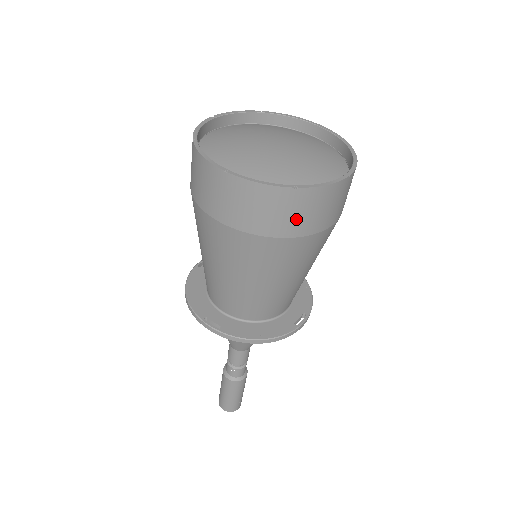
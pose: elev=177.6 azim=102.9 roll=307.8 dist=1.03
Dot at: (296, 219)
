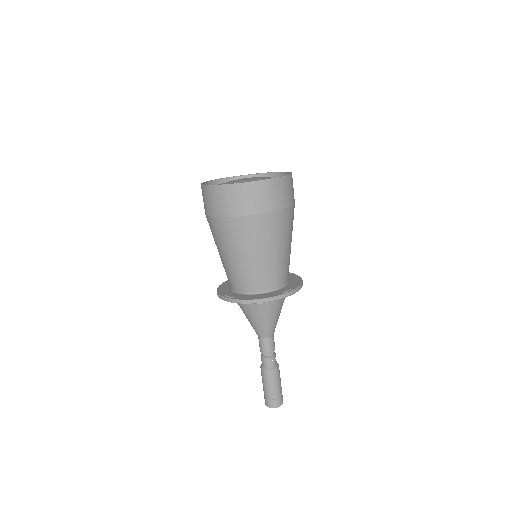
Dot at: (250, 202)
